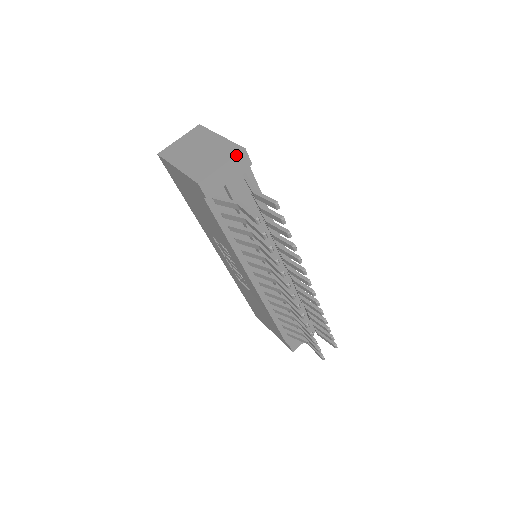
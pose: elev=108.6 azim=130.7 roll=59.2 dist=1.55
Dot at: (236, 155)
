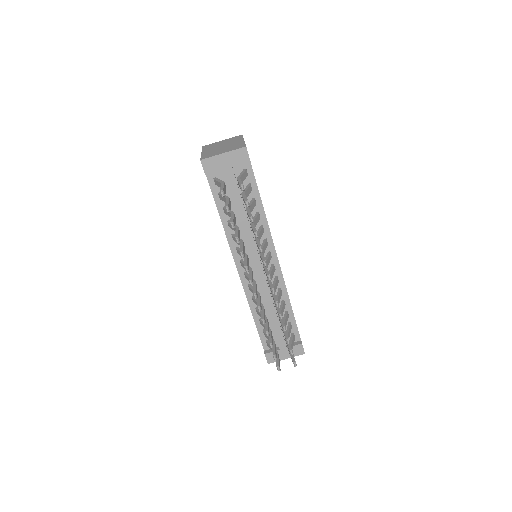
Dot at: (237, 149)
